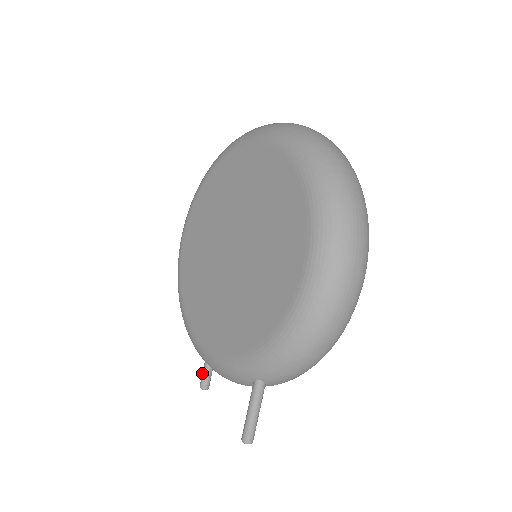
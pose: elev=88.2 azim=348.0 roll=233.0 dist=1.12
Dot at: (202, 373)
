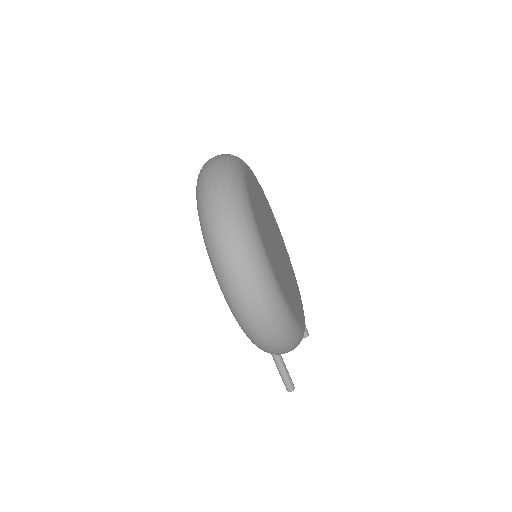
Dot at: occluded
